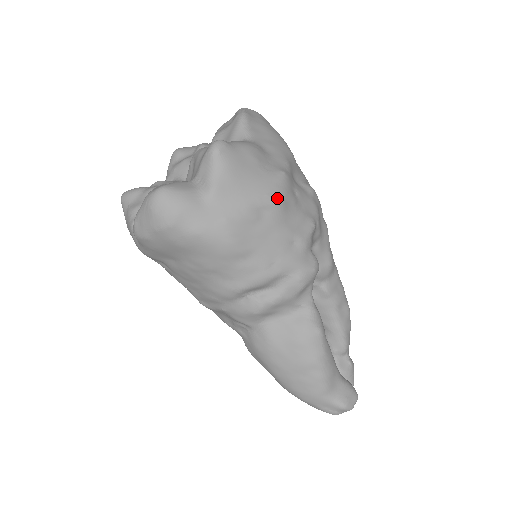
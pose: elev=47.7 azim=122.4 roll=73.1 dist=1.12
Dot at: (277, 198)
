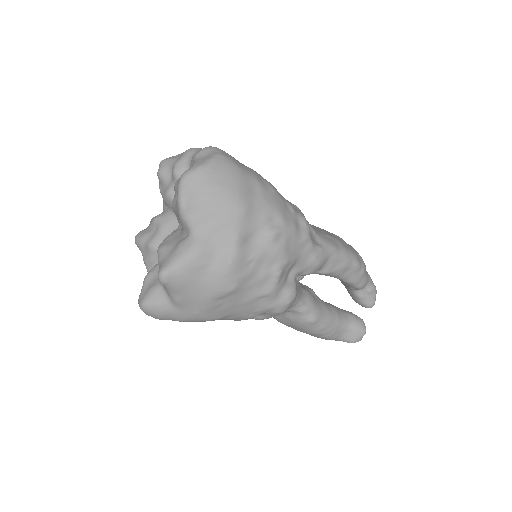
Dot at: (229, 289)
